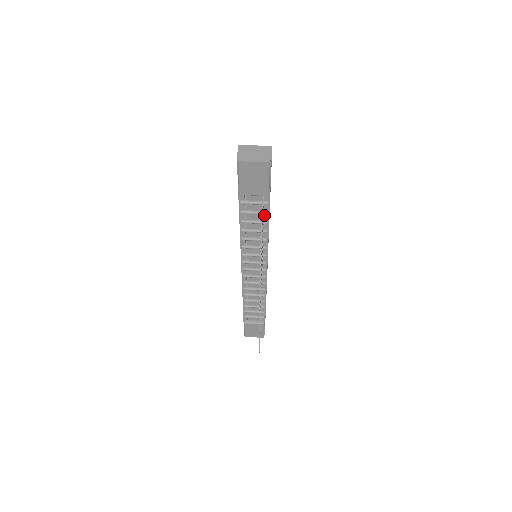
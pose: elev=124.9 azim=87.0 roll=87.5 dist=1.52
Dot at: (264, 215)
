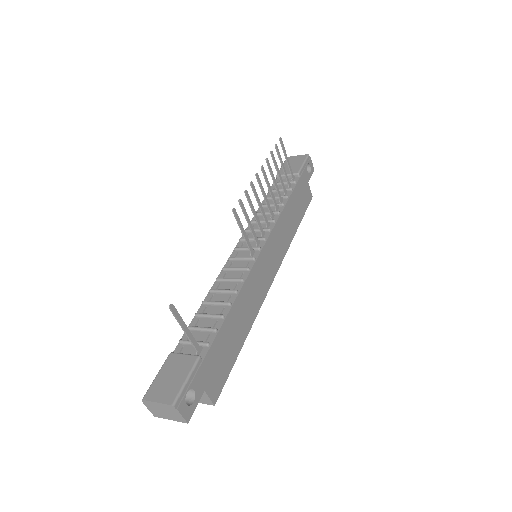
Dot at: (287, 193)
